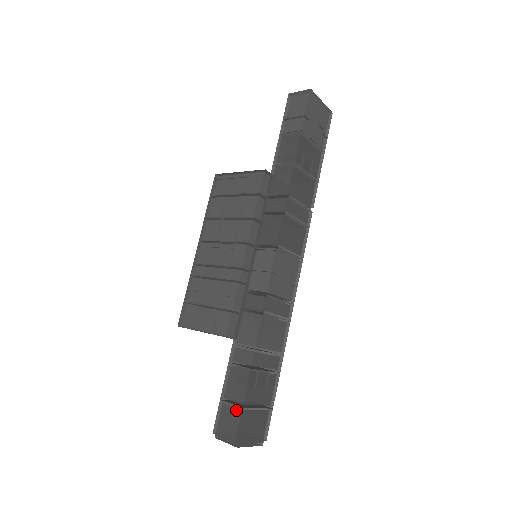
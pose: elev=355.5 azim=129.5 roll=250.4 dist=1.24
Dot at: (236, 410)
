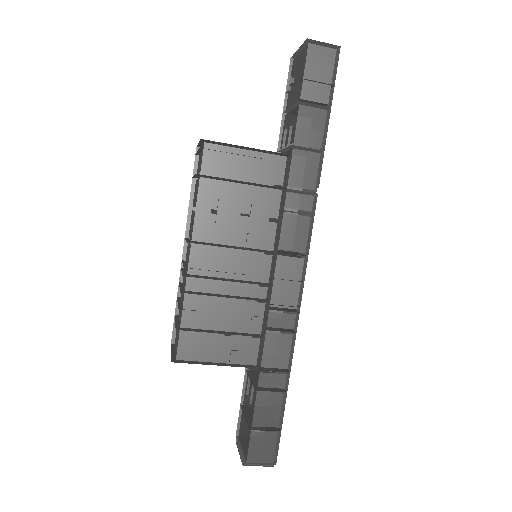
Dot at: (271, 435)
